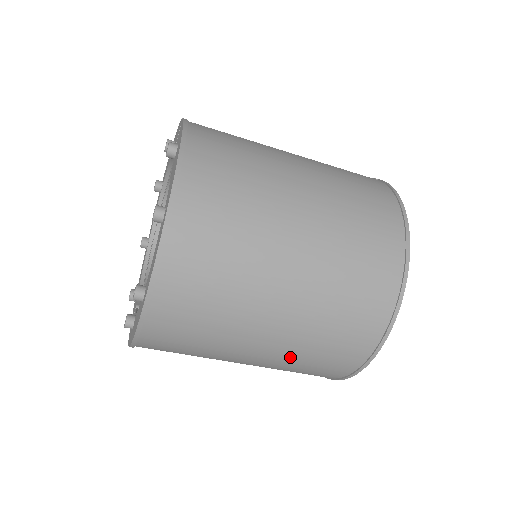
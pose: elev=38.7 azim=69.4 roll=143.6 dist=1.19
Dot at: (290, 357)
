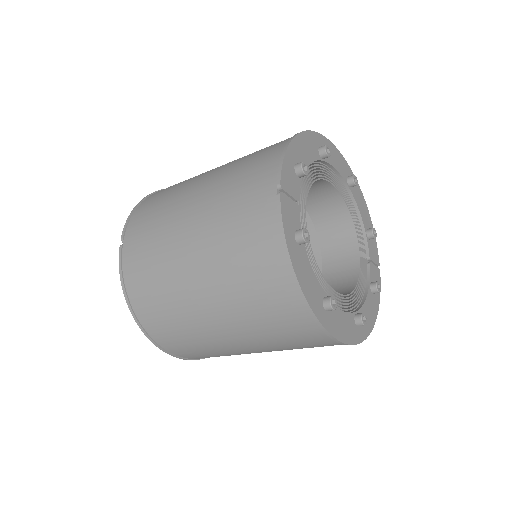
Dot at: occluded
